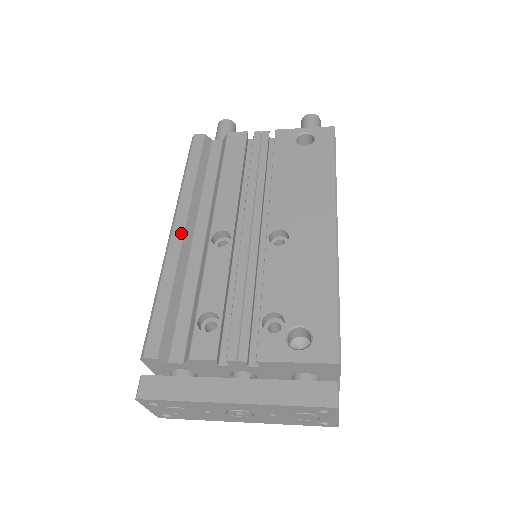
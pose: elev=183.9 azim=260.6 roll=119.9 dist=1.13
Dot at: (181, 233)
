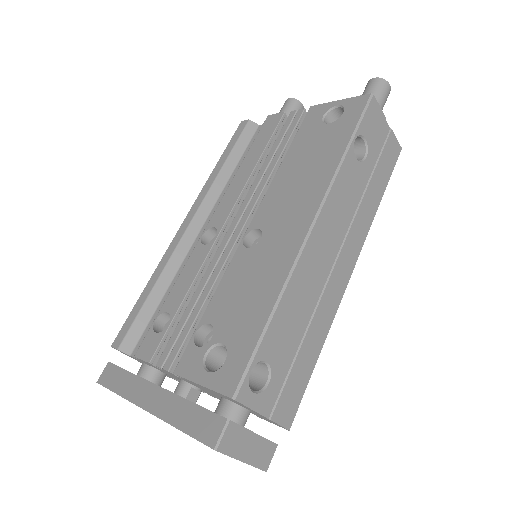
Dot at: (185, 228)
